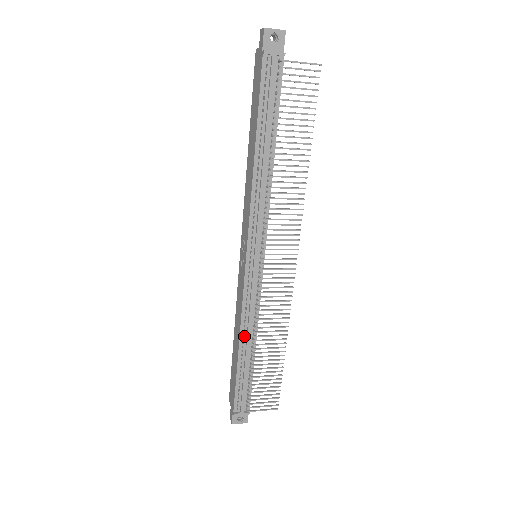
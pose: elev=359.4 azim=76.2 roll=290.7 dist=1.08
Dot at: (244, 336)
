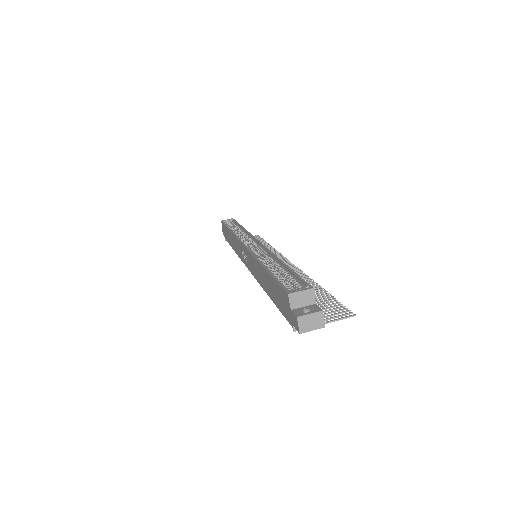
Dot at: occluded
